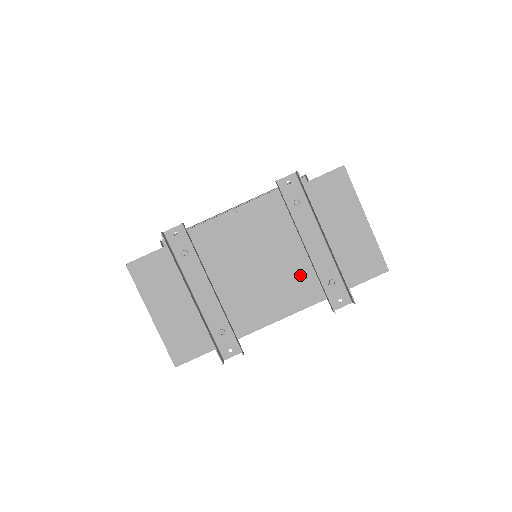
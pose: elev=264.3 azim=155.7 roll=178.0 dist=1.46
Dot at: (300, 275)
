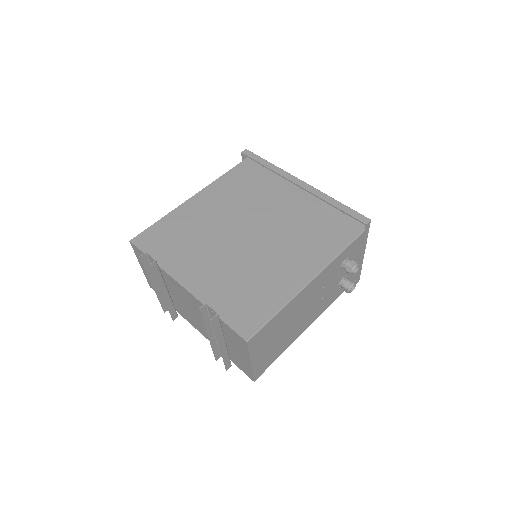
Dot at: occluded
